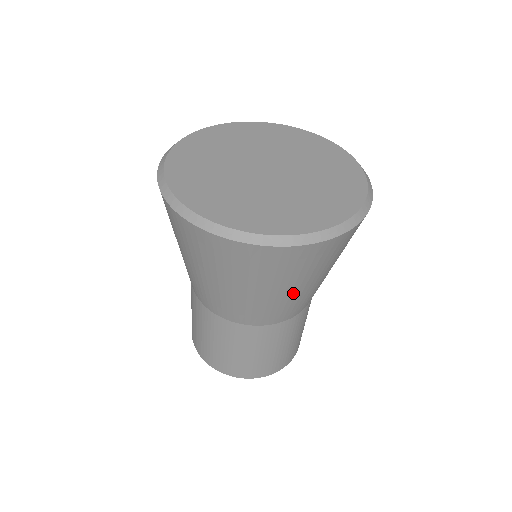
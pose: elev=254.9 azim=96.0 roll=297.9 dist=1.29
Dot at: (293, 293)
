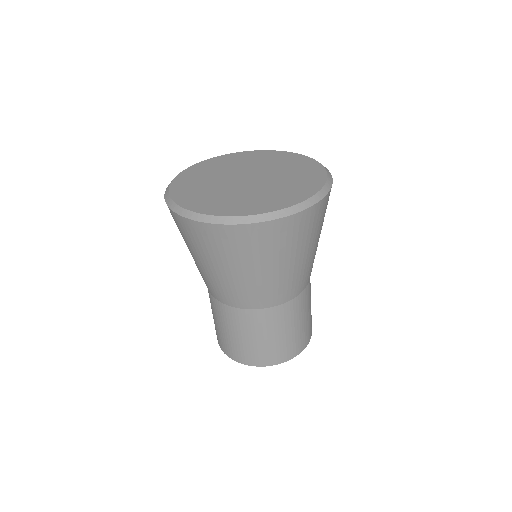
Dot at: (291, 267)
